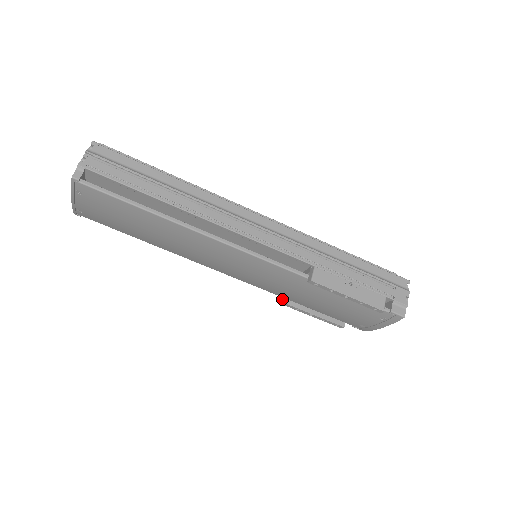
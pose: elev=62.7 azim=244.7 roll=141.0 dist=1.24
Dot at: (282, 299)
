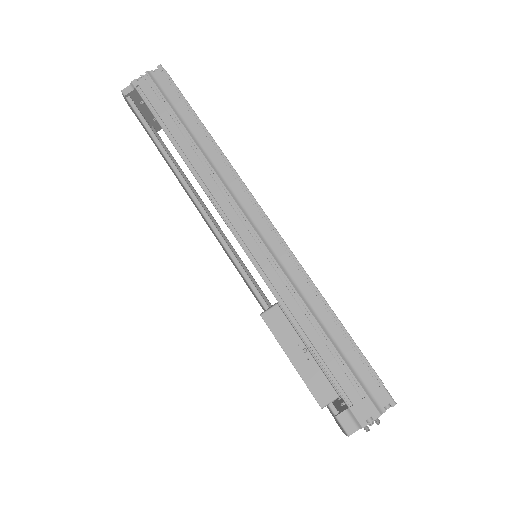
Dot at: occluded
